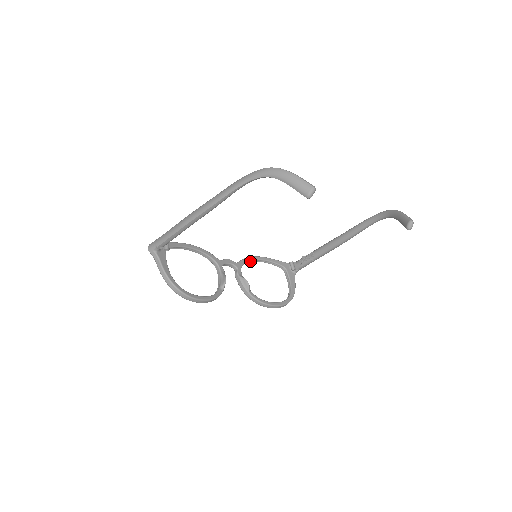
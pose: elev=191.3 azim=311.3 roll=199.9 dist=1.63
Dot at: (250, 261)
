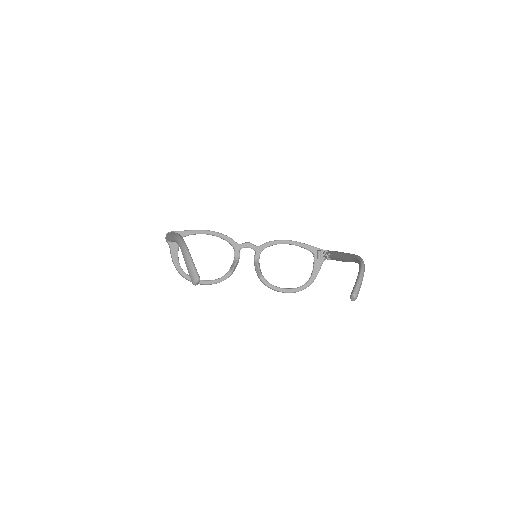
Dot at: (275, 244)
